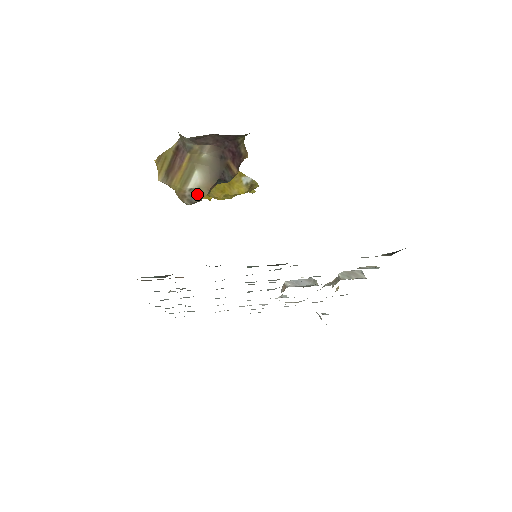
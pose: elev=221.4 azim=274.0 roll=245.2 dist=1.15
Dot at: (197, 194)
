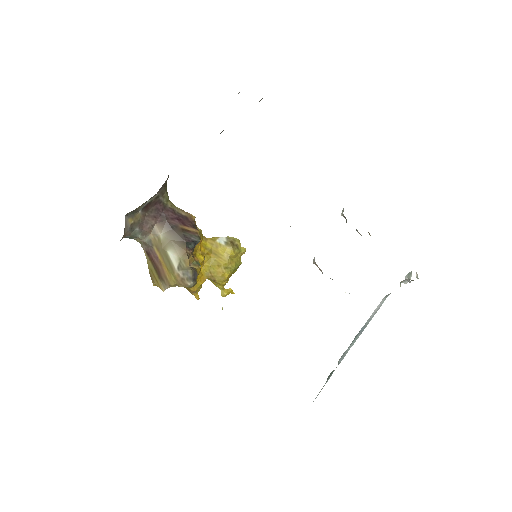
Dot at: (184, 266)
